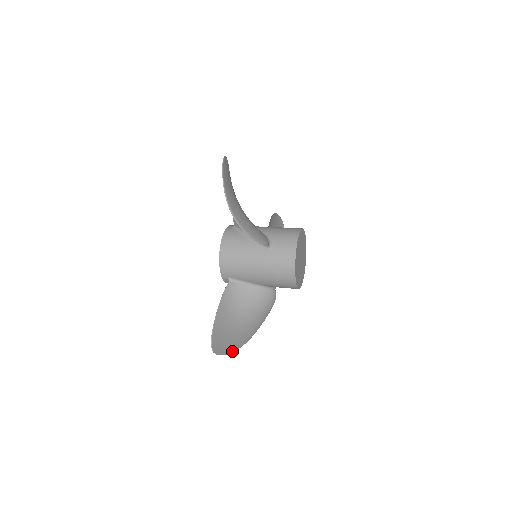
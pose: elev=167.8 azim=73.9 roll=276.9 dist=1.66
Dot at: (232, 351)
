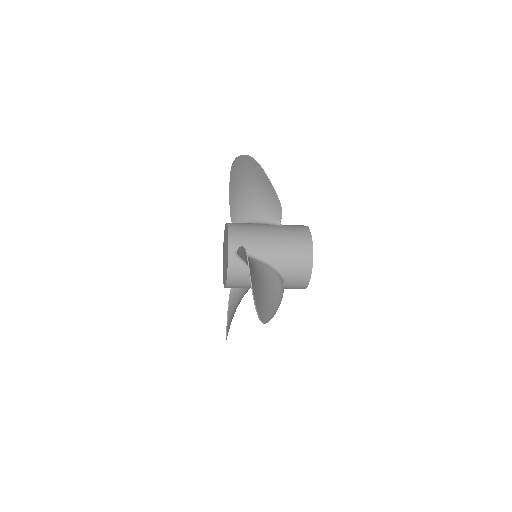
Dot at: (255, 304)
